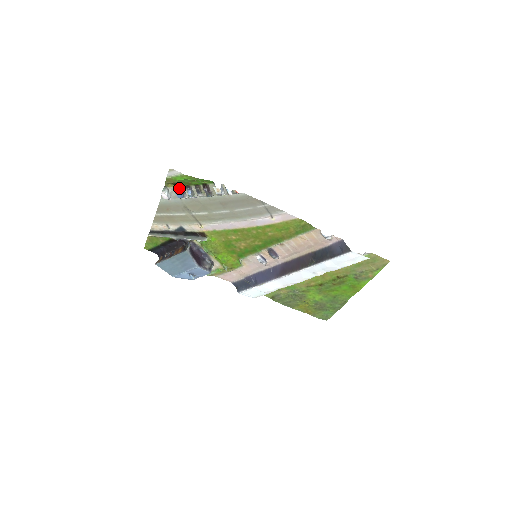
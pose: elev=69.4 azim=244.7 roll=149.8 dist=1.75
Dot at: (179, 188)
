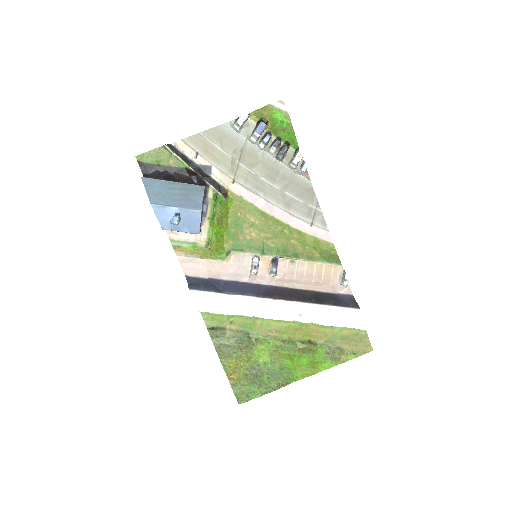
Dot at: (266, 124)
